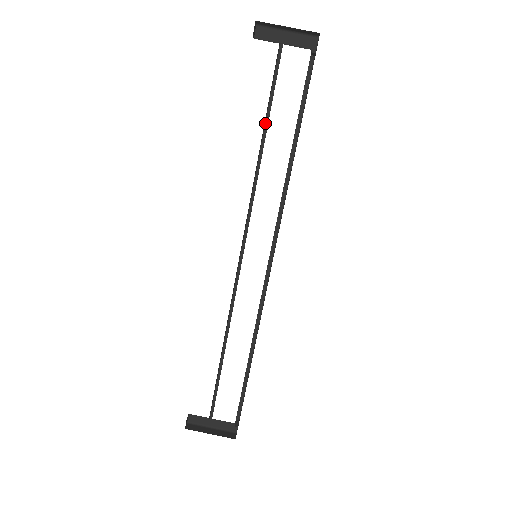
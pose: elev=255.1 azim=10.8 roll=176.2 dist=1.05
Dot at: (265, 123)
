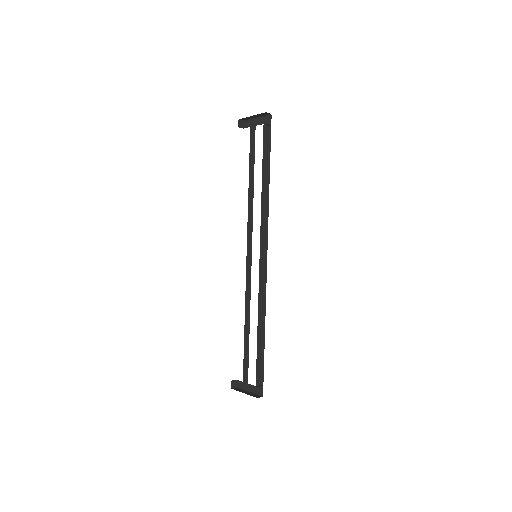
Dot at: (253, 172)
